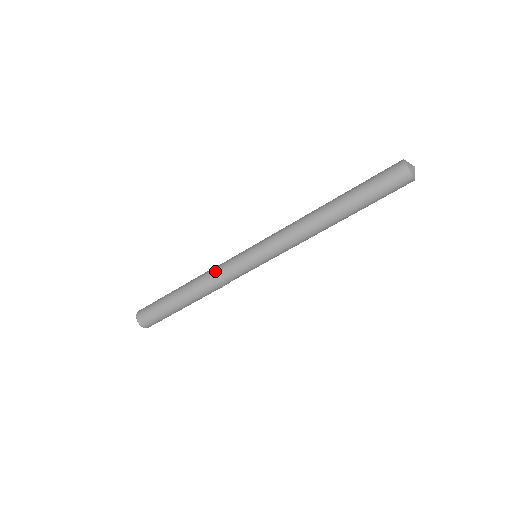
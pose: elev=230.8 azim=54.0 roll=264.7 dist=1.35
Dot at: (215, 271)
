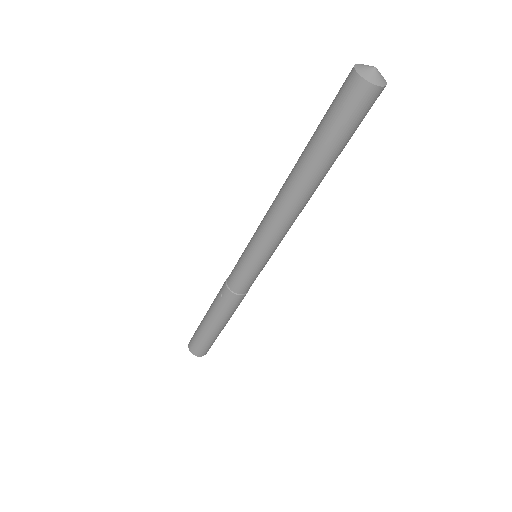
Dot at: (227, 291)
